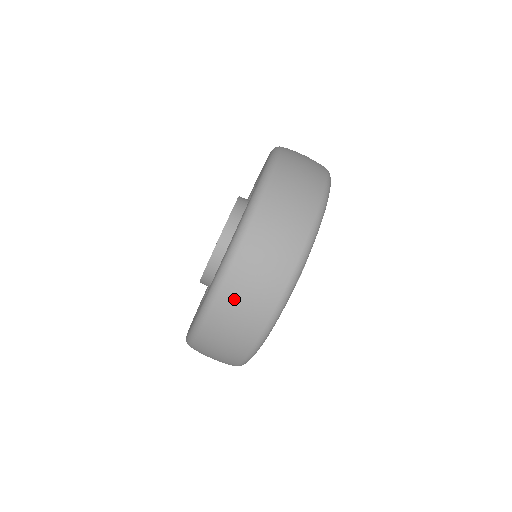
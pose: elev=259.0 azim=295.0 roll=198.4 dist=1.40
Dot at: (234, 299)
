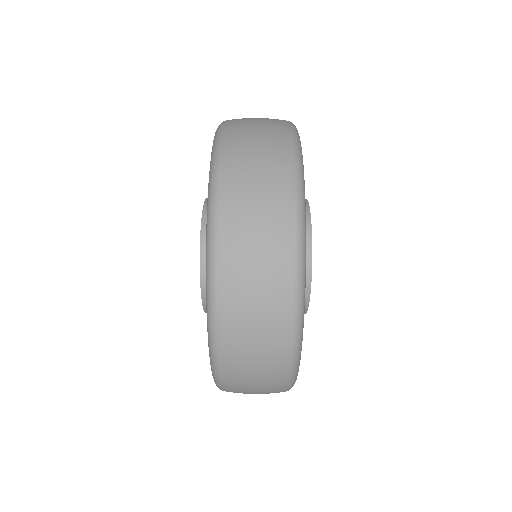
Dot at: (240, 177)
